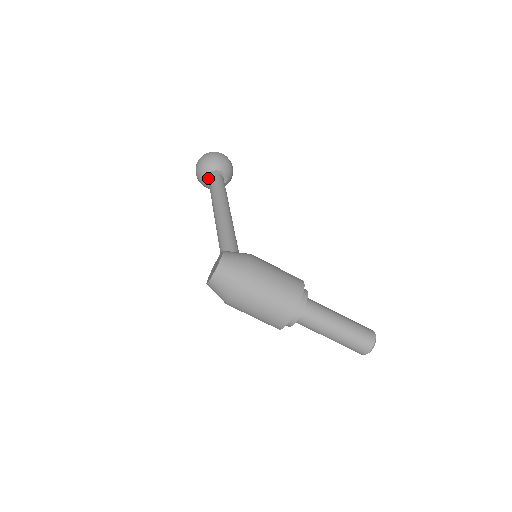
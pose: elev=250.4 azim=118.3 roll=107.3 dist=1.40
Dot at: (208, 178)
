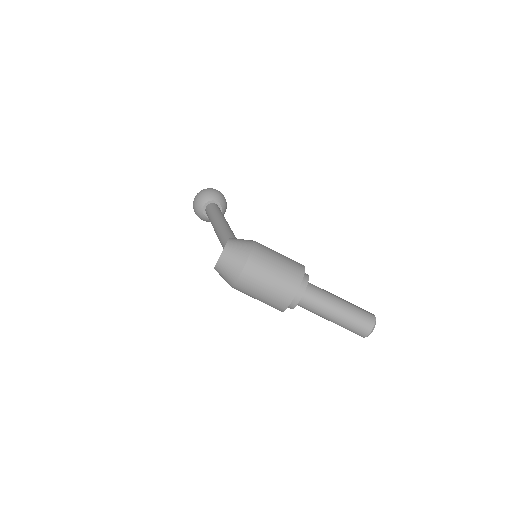
Dot at: (205, 208)
